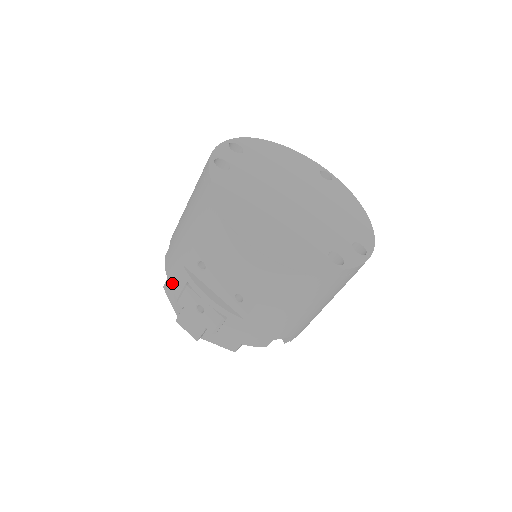
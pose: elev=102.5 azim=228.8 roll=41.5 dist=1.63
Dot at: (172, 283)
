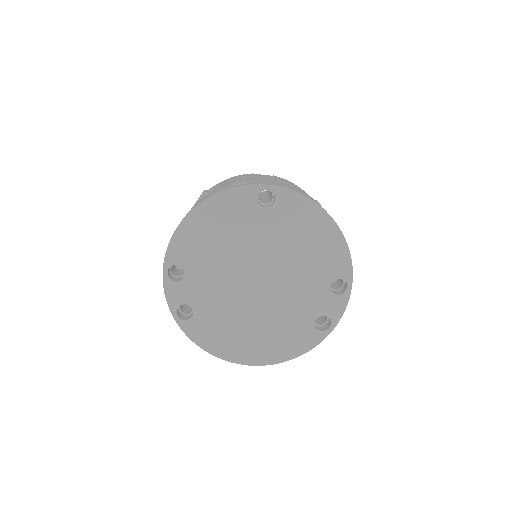
Dot at: occluded
